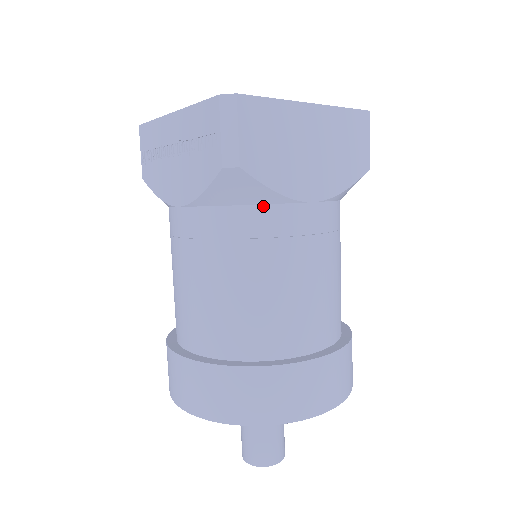
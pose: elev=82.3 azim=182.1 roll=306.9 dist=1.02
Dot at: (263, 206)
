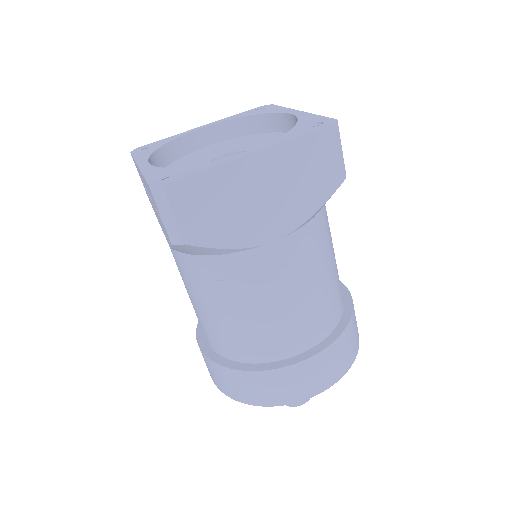
Dot at: (224, 256)
